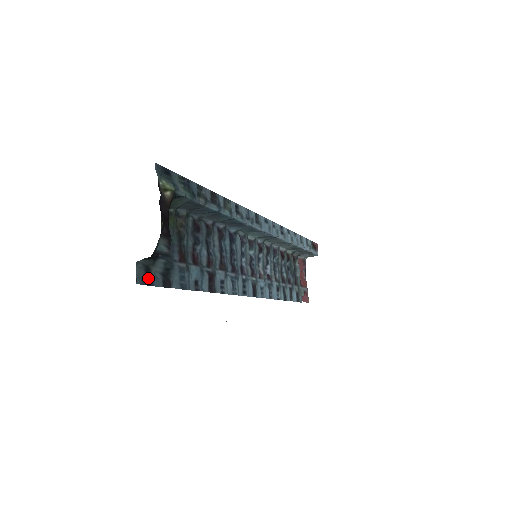
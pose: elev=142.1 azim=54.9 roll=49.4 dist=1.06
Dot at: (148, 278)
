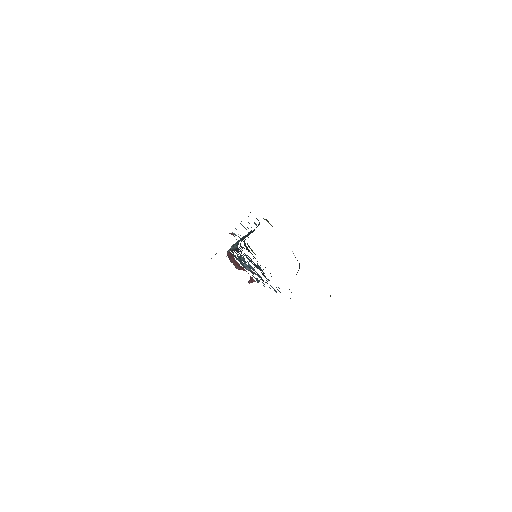
Dot at: occluded
